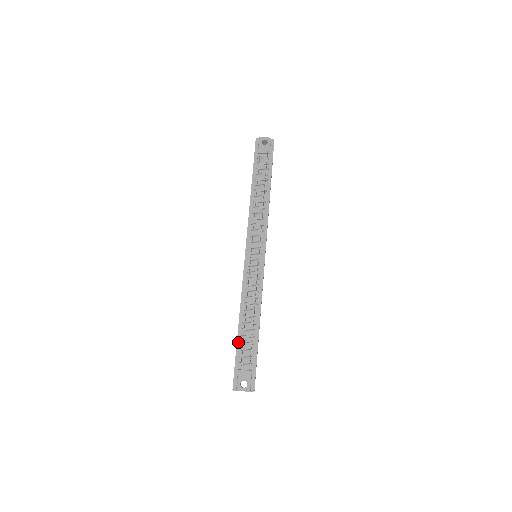
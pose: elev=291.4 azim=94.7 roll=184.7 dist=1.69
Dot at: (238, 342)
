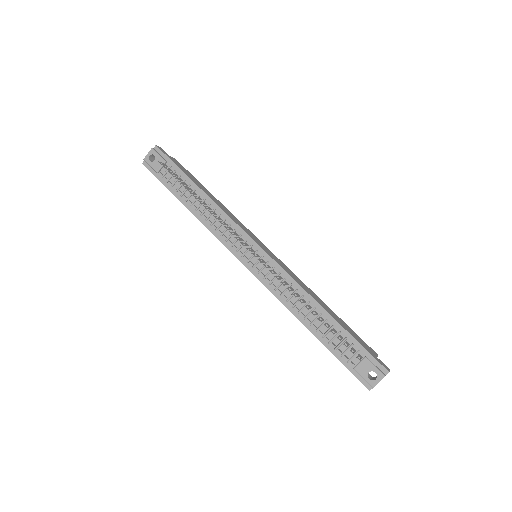
Dot at: (326, 346)
